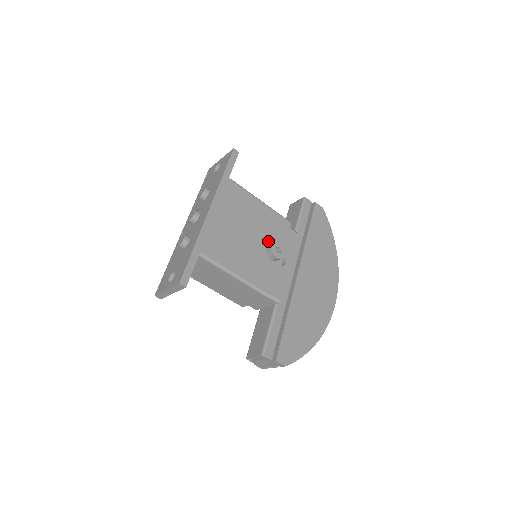
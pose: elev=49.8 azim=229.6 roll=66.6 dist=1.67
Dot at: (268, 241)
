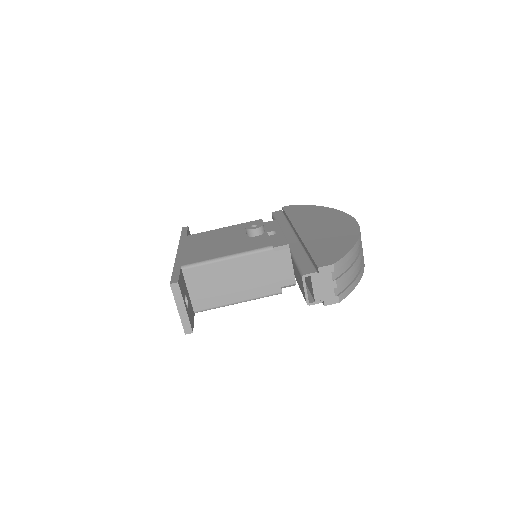
Dot at: occluded
